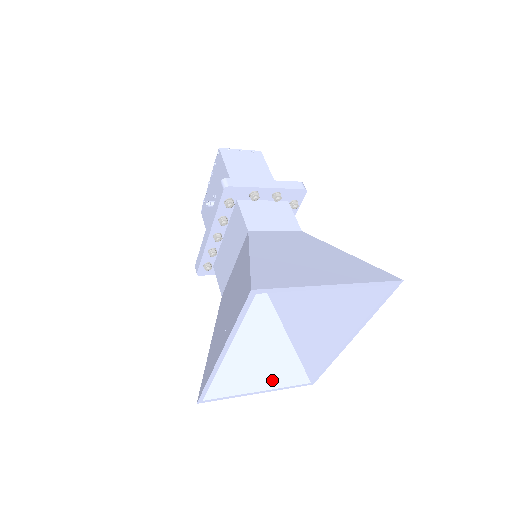
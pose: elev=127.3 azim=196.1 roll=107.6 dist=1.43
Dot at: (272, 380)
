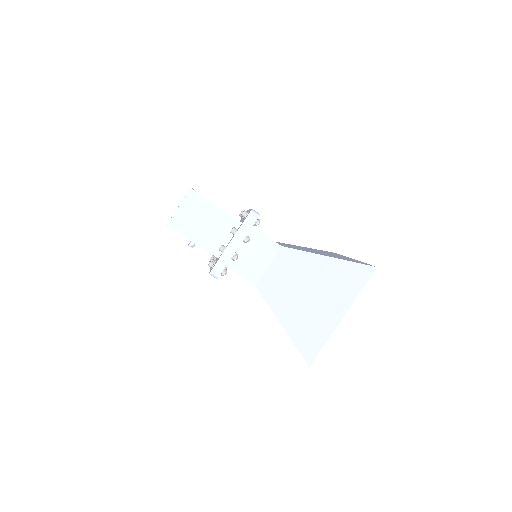
Dot at: occluded
